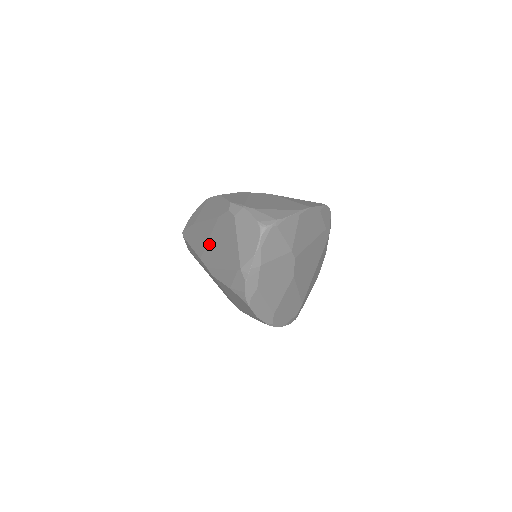
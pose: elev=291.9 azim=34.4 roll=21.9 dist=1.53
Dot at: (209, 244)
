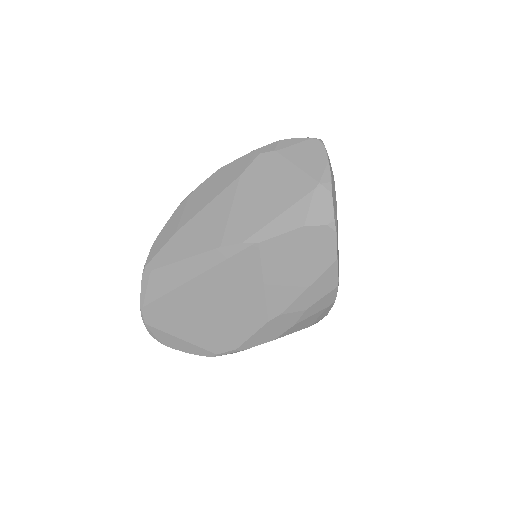
Dot at: (234, 215)
